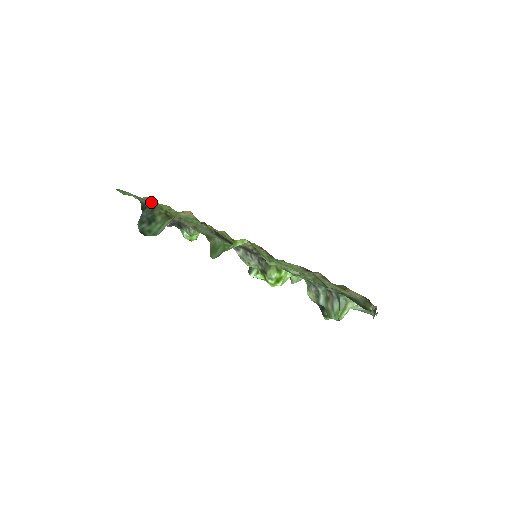
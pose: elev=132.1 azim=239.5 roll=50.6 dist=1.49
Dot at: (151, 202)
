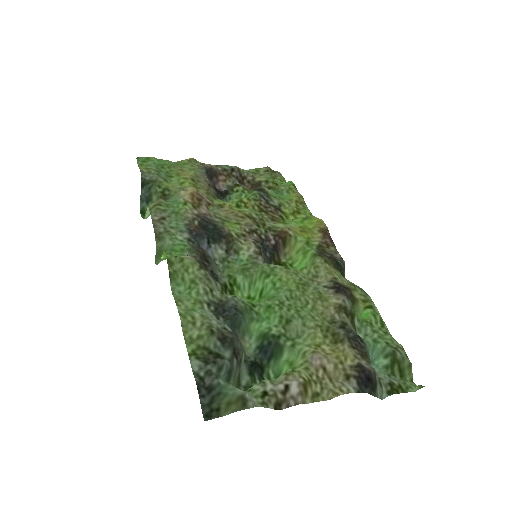
Dot at: (154, 177)
